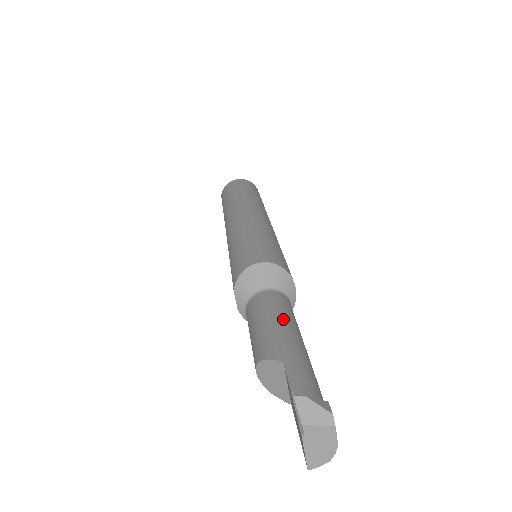
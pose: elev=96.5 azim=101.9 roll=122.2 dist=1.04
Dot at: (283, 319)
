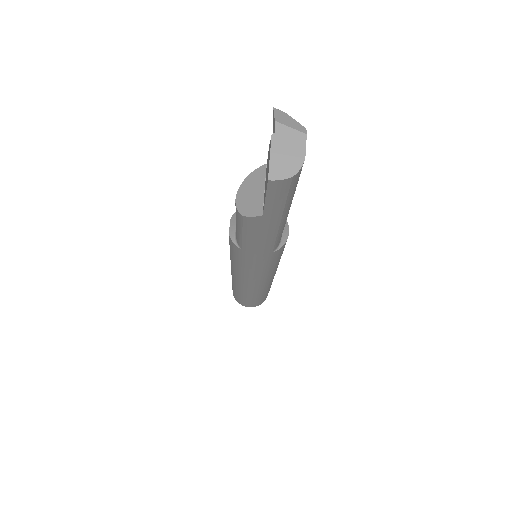
Dot at: occluded
